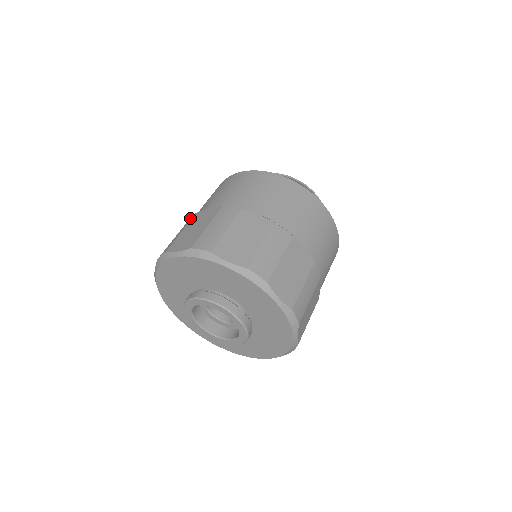
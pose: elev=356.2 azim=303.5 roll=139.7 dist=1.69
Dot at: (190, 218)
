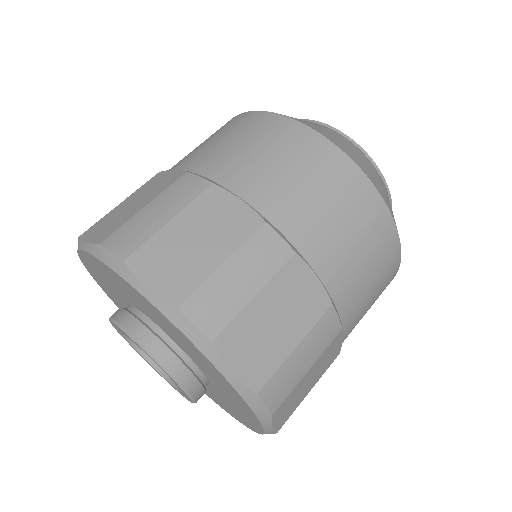
Dot at: occluded
